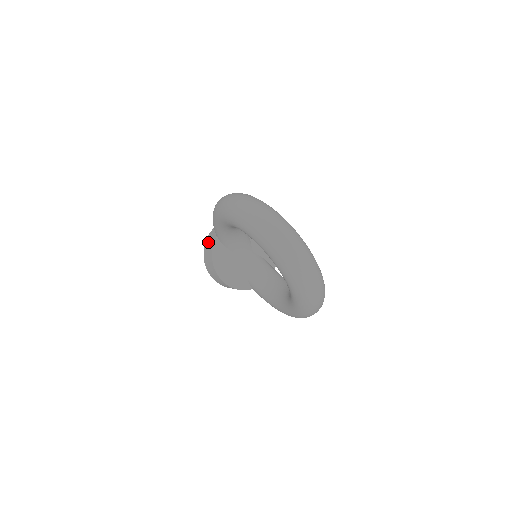
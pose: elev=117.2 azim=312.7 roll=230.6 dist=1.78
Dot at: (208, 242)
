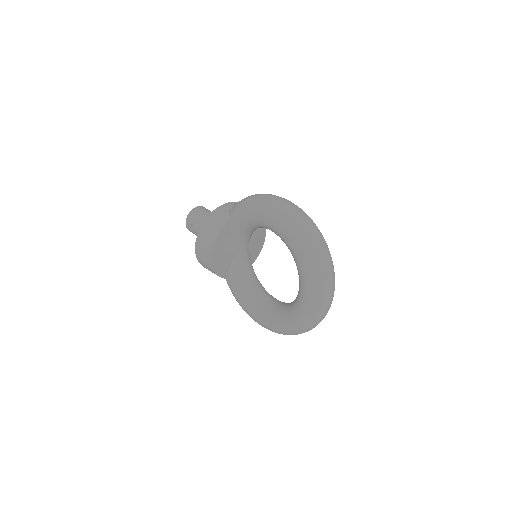
Dot at: (215, 218)
